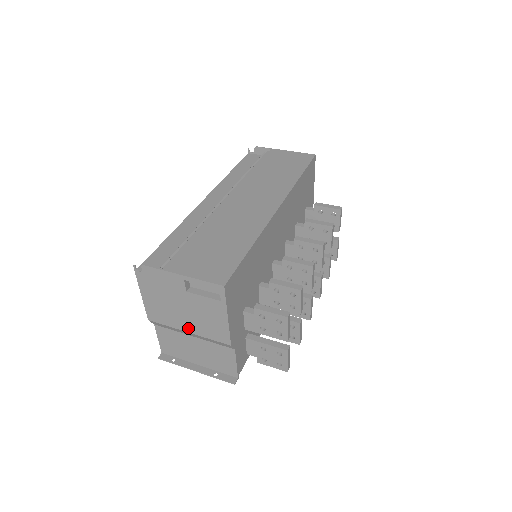
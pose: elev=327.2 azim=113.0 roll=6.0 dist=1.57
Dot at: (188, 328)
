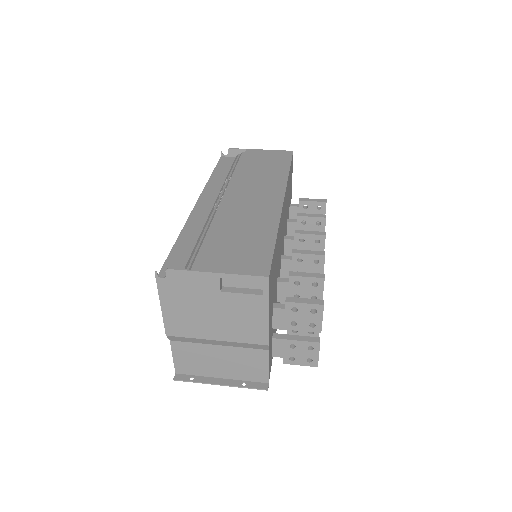
Dot at: (217, 335)
